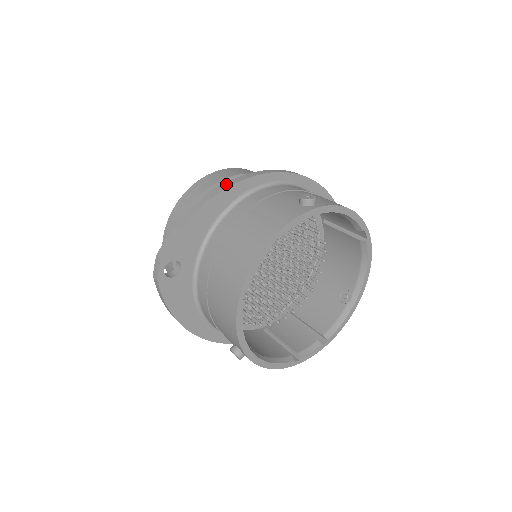
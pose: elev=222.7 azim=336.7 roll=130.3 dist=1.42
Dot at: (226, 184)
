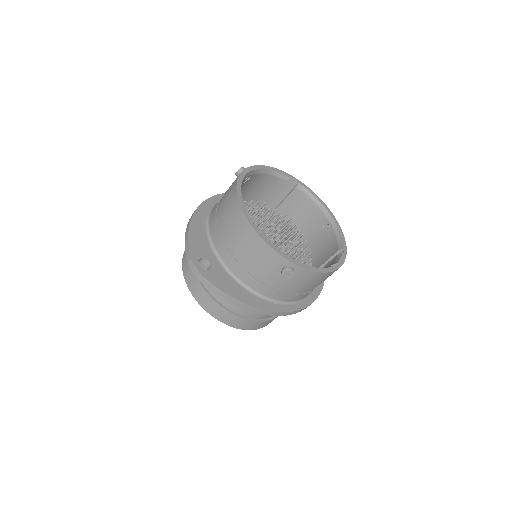
Dot at: occluded
